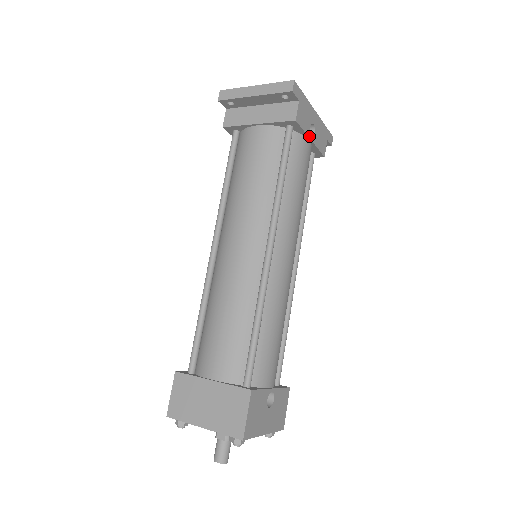
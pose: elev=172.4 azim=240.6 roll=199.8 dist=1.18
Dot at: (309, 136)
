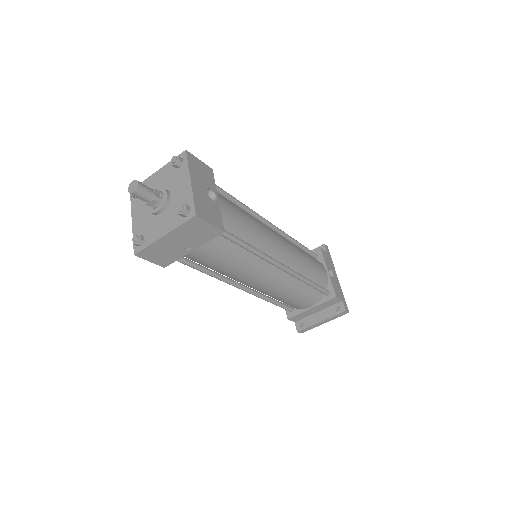
Dot at: (327, 268)
